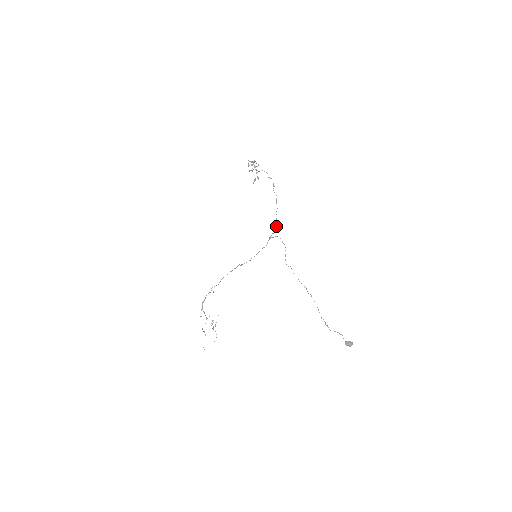
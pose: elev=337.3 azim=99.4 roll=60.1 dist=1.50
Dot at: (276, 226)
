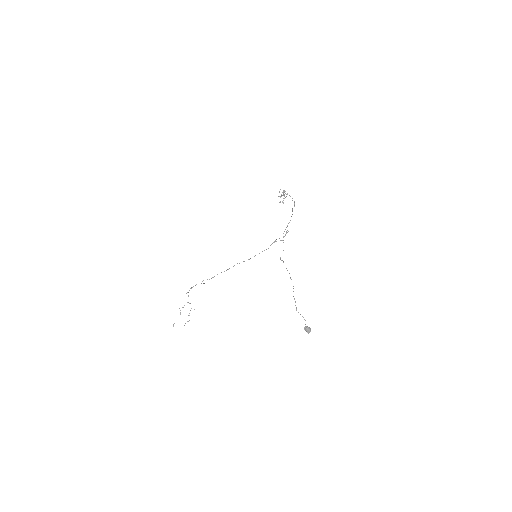
Dot at: occluded
